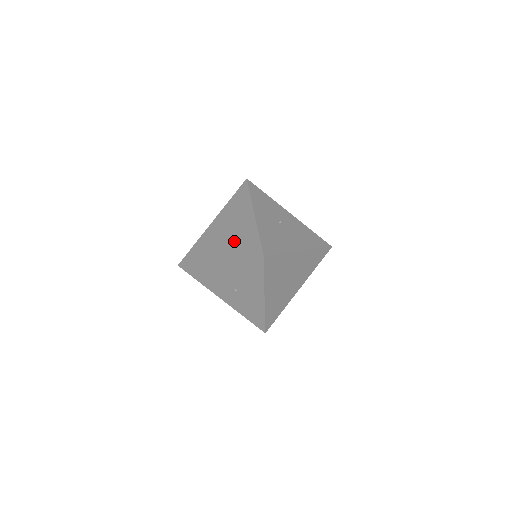
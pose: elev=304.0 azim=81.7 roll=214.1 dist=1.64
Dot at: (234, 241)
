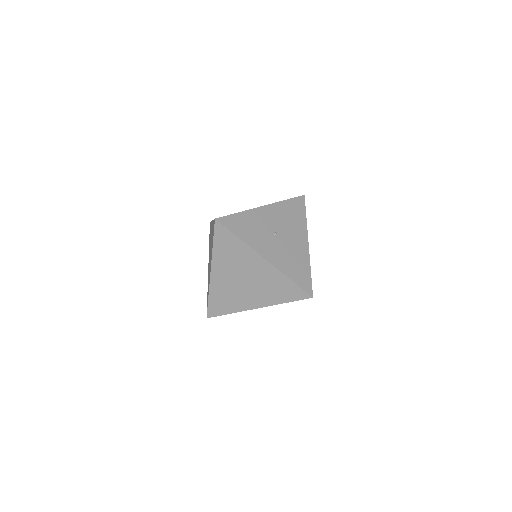
Dot at: (263, 289)
